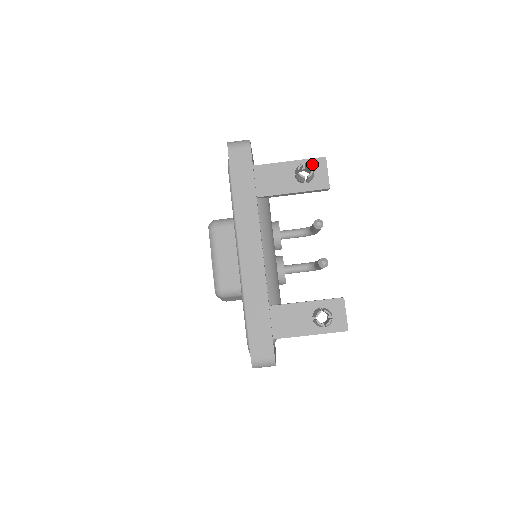
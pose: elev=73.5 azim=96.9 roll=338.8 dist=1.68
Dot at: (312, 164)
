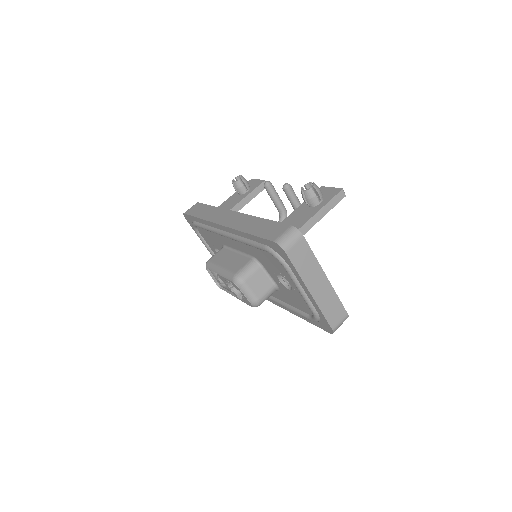
Dot at: occluded
